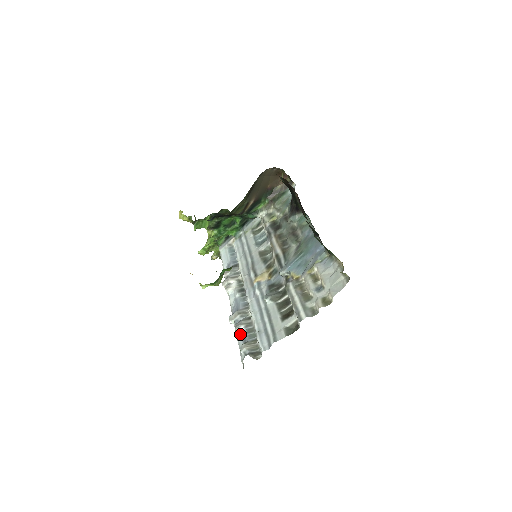
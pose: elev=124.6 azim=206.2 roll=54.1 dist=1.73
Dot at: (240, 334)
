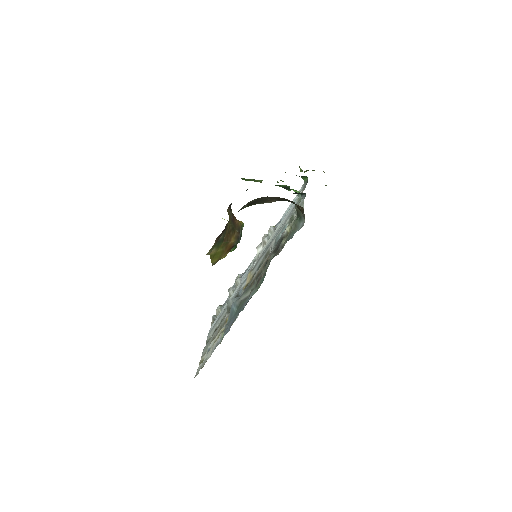
Dot at: occluded
